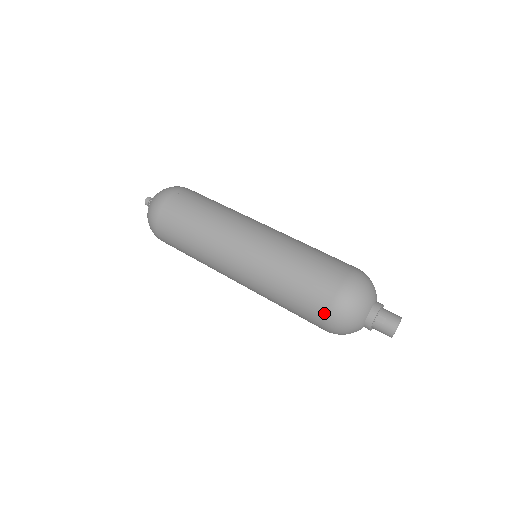
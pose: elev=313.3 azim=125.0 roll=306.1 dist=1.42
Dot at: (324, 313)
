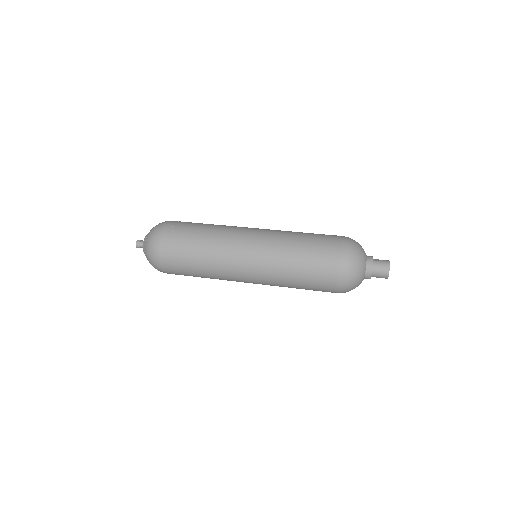
Dot at: (338, 245)
